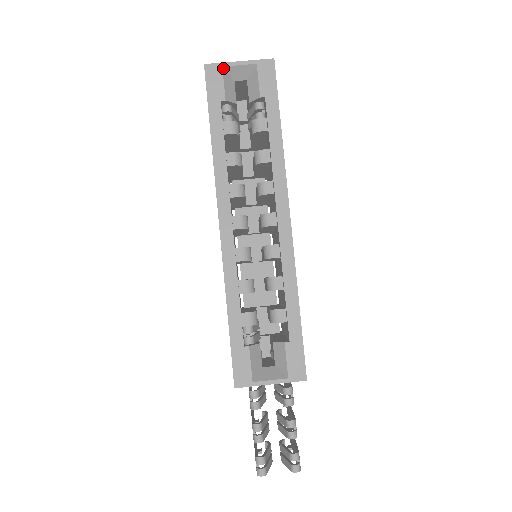
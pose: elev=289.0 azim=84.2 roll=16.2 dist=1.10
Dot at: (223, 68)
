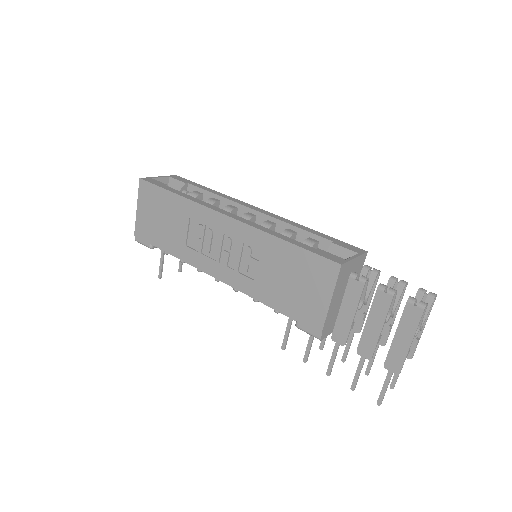
Dot at: (152, 179)
